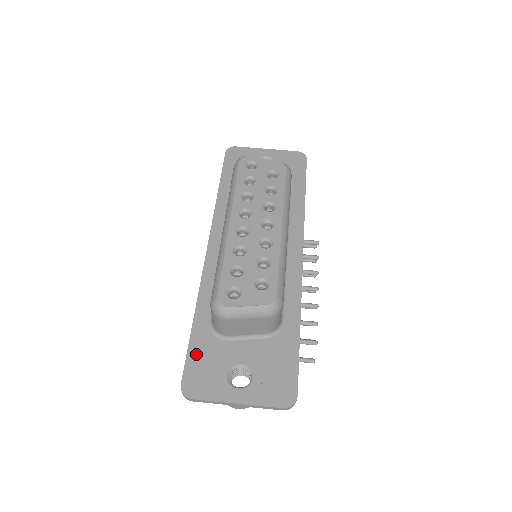
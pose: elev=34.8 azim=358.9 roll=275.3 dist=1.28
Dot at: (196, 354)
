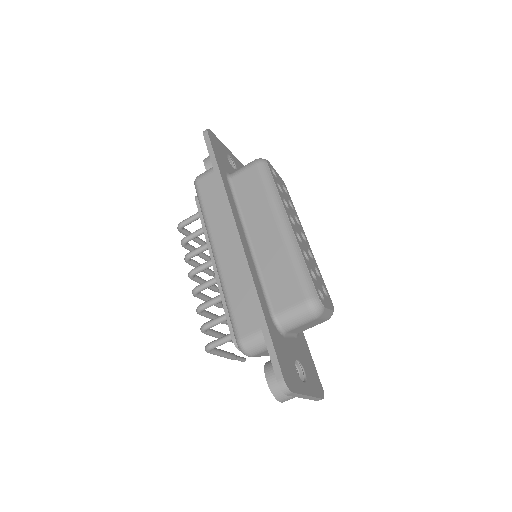
Dot at: (278, 347)
